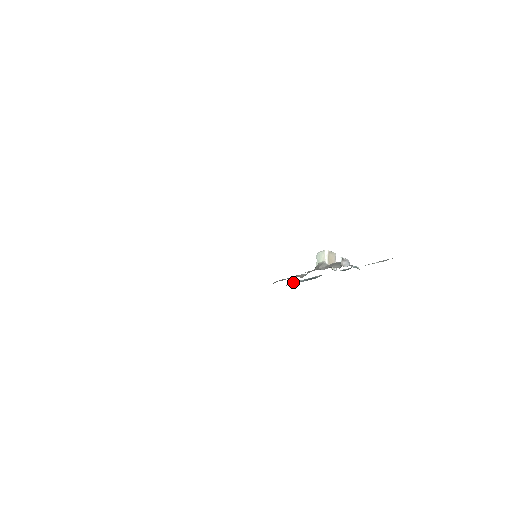
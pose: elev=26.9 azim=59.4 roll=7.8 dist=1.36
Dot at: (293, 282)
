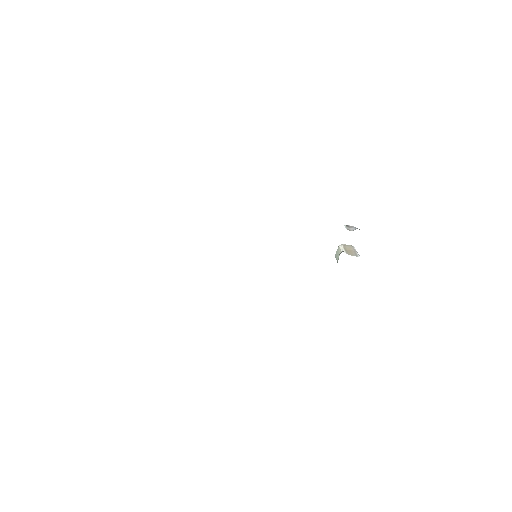
Dot at: occluded
